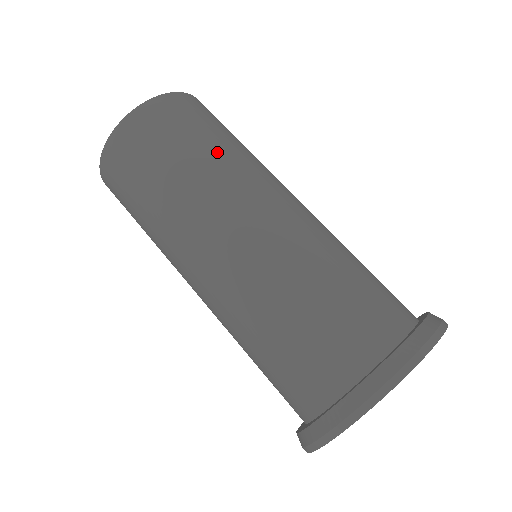
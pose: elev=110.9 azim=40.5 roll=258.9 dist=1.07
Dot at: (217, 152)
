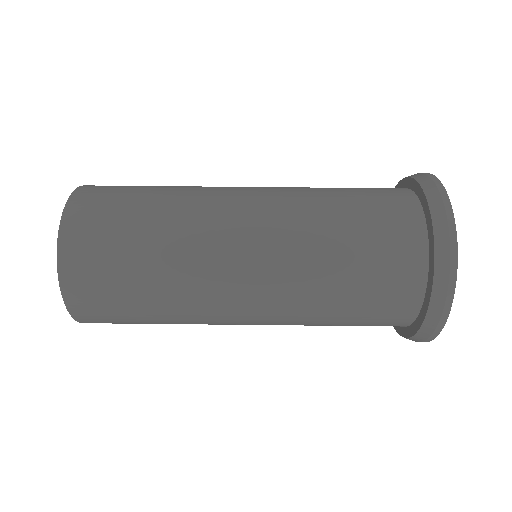
Dot at: occluded
